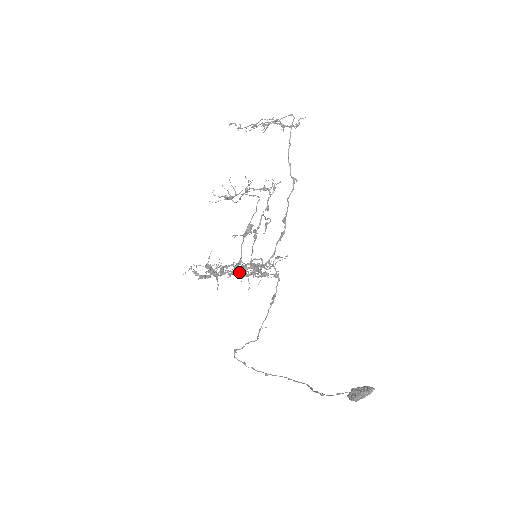
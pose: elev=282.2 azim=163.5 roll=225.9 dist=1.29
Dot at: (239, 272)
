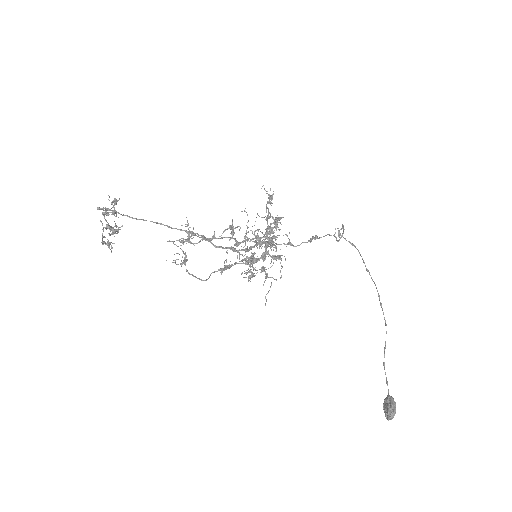
Dot at: (261, 269)
